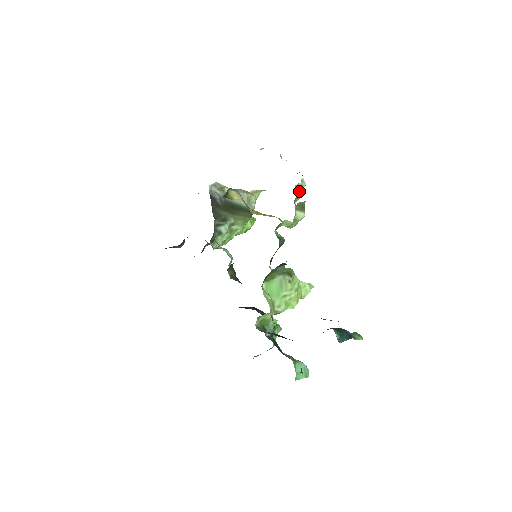
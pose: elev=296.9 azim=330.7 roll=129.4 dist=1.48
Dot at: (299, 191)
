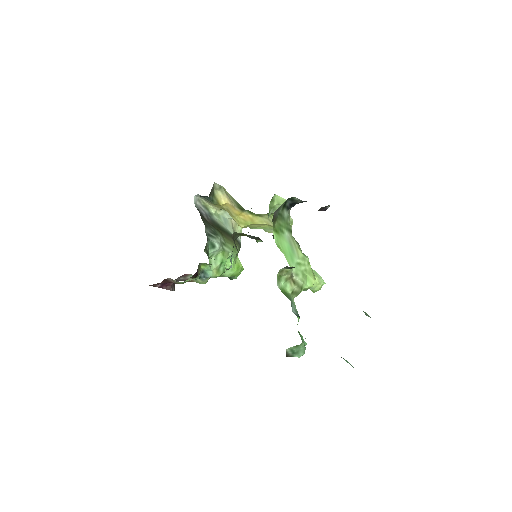
Dot at: occluded
